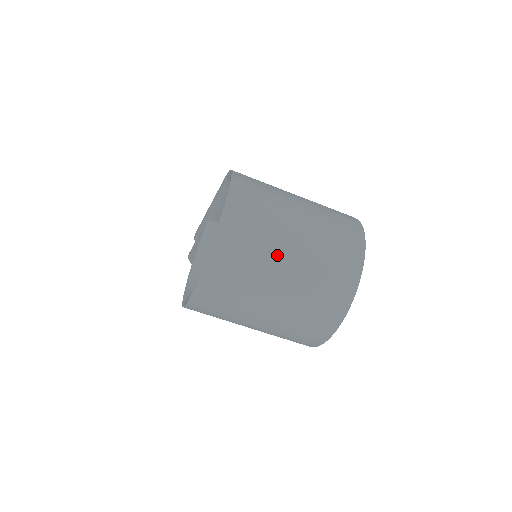
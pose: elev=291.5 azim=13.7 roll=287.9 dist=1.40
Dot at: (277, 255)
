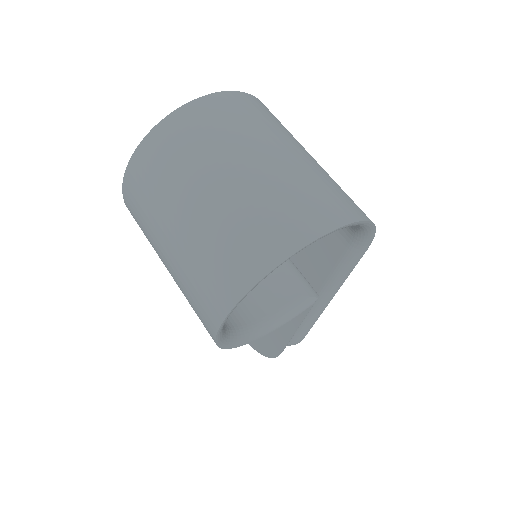
Dot at: (230, 156)
